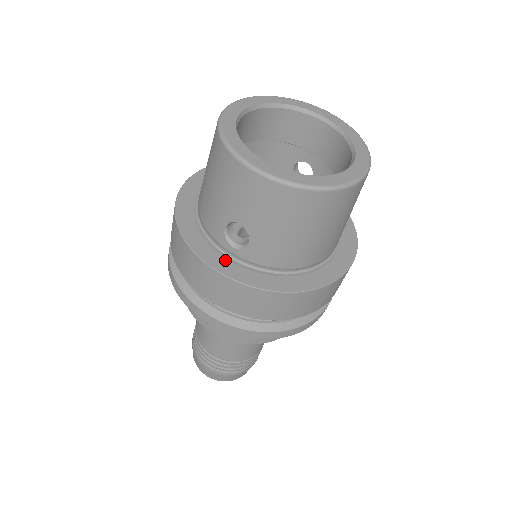
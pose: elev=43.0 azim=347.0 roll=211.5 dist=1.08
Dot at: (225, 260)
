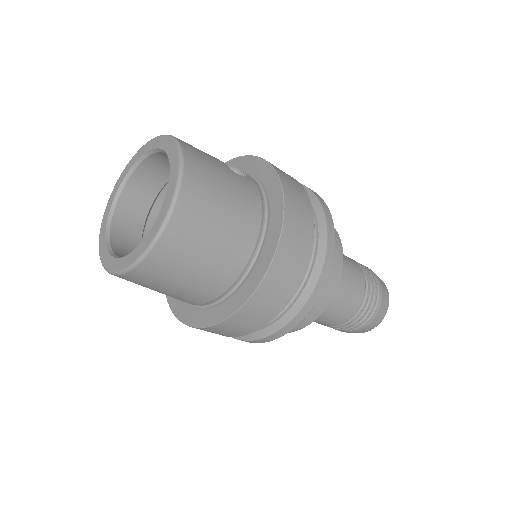
Dot at: occluded
